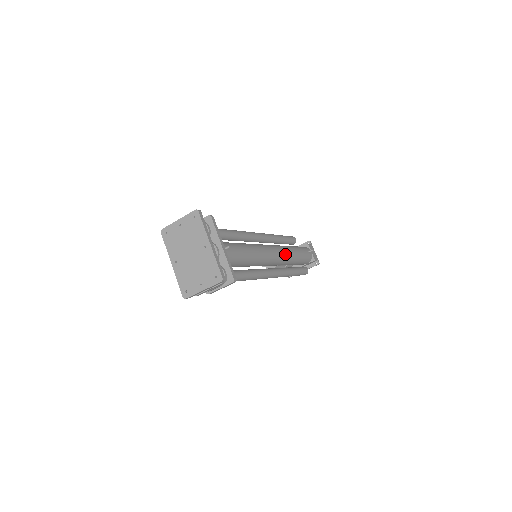
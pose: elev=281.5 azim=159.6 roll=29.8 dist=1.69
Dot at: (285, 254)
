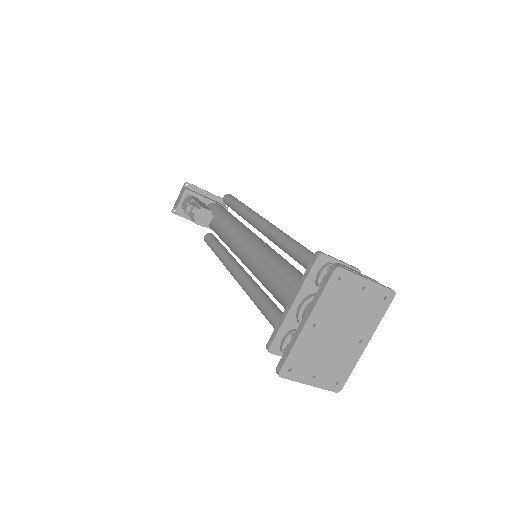
Dot at: occluded
